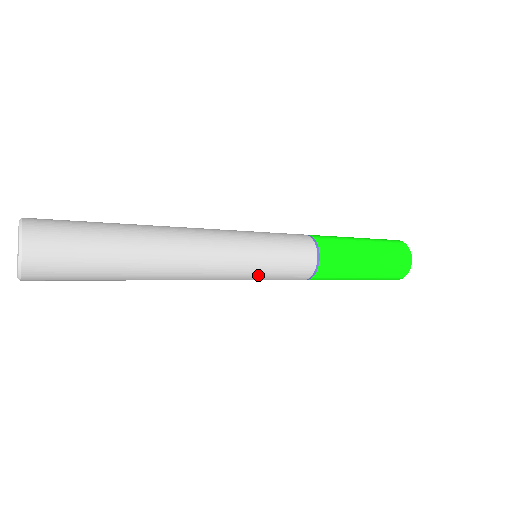
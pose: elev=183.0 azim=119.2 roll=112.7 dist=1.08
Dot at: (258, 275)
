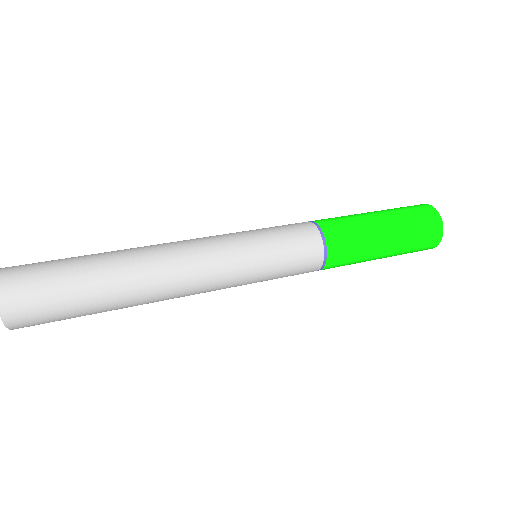
Dot at: occluded
